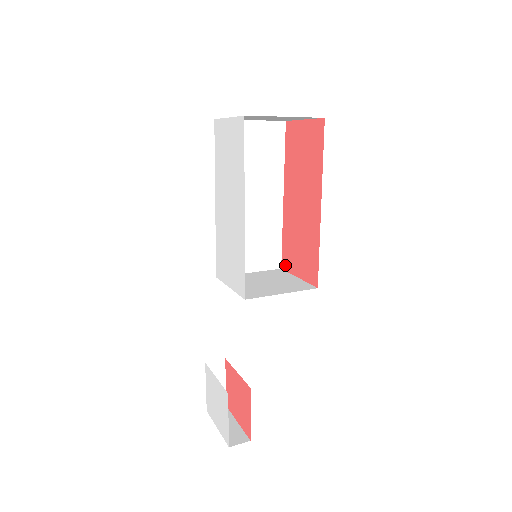
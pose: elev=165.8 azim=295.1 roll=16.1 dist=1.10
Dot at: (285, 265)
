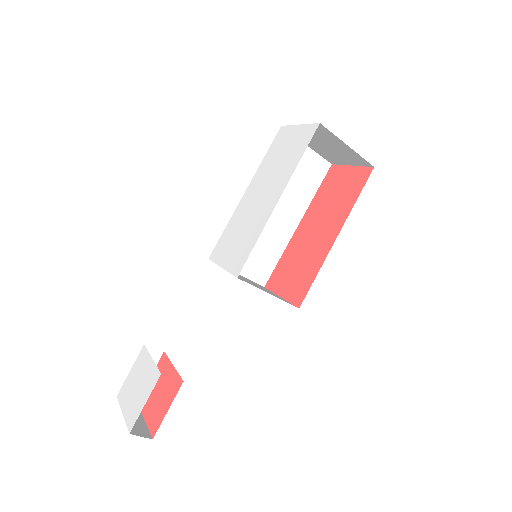
Dot at: (271, 284)
